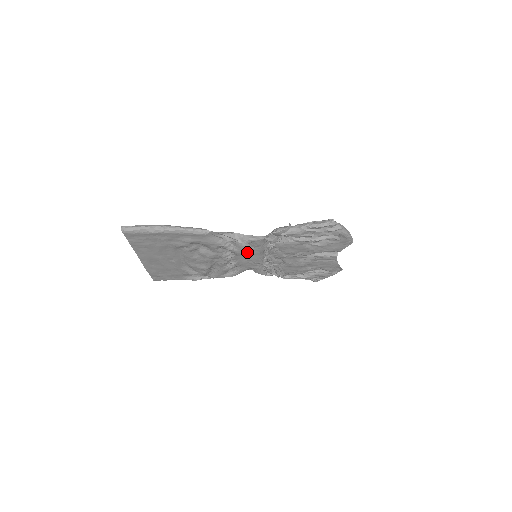
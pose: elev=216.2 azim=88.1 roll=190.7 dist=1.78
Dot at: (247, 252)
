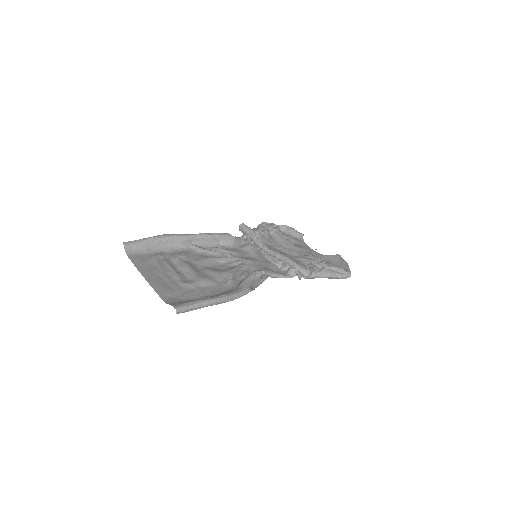
Dot at: (257, 266)
